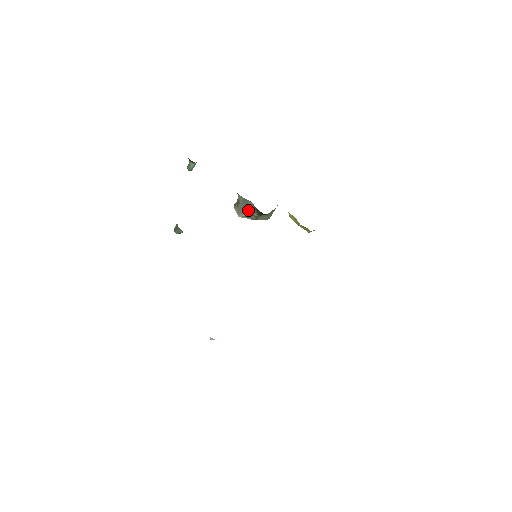
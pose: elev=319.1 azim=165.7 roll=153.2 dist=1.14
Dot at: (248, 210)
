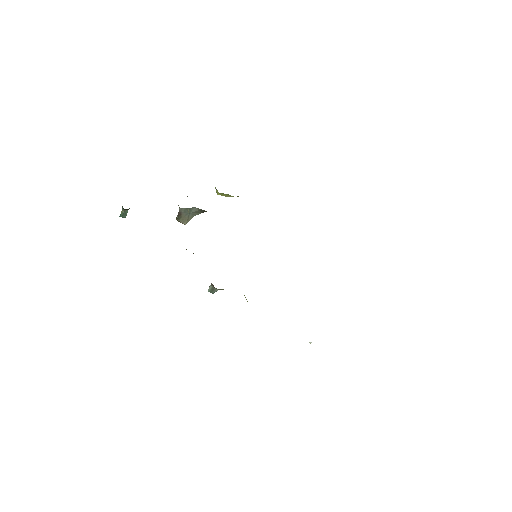
Dot at: (191, 214)
